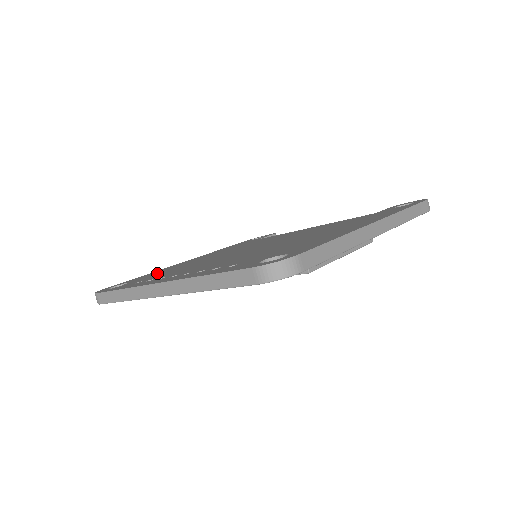
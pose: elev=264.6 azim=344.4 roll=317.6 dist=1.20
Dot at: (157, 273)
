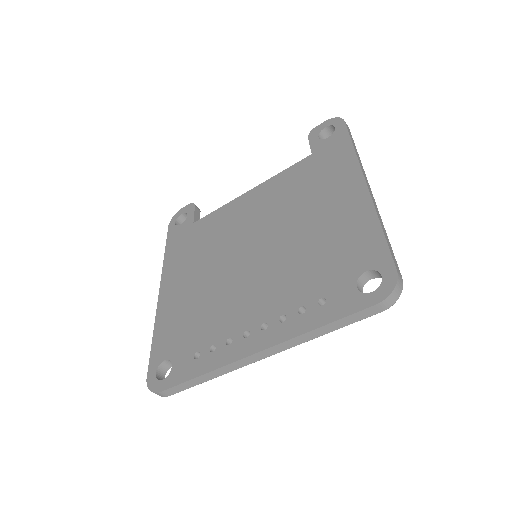
Dot at: (178, 329)
